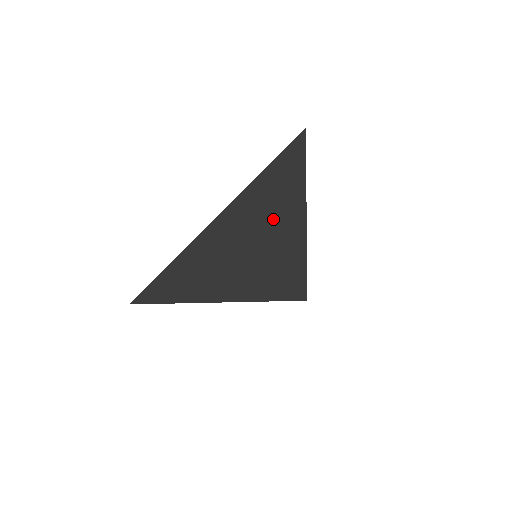
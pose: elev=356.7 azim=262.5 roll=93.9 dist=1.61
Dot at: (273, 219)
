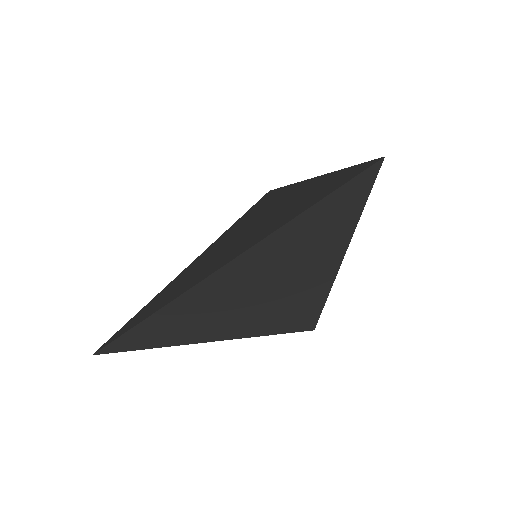
Dot at: (292, 271)
